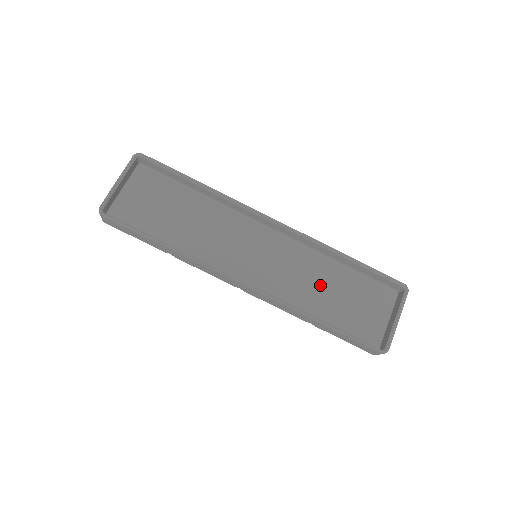
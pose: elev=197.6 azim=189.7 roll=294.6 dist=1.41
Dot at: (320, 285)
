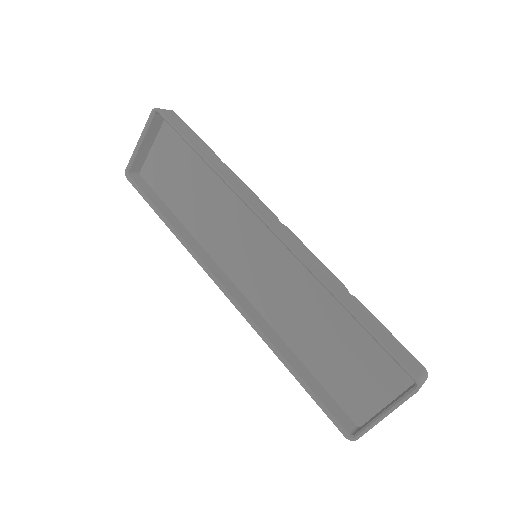
Dot at: (315, 319)
